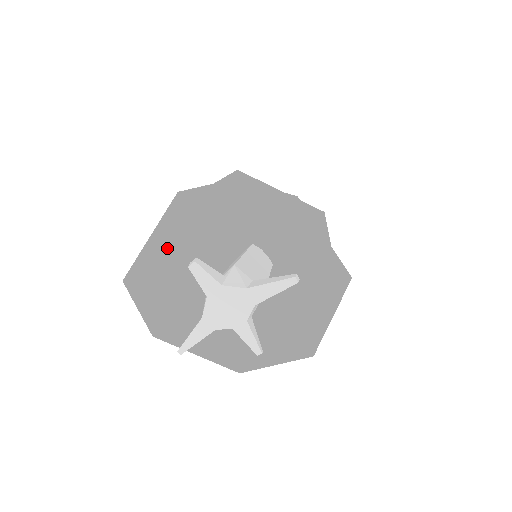
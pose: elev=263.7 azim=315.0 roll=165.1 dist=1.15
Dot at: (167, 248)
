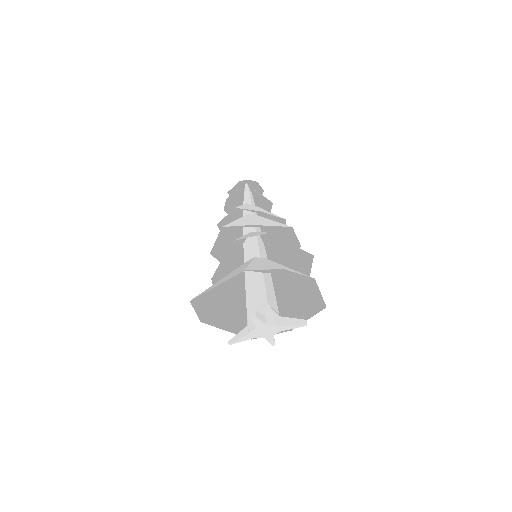
Dot at: (220, 282)
